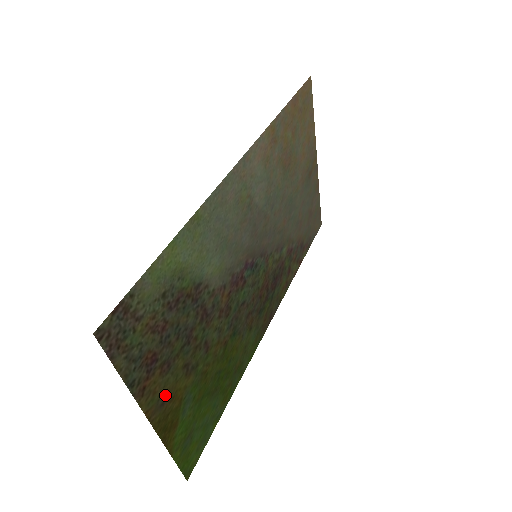
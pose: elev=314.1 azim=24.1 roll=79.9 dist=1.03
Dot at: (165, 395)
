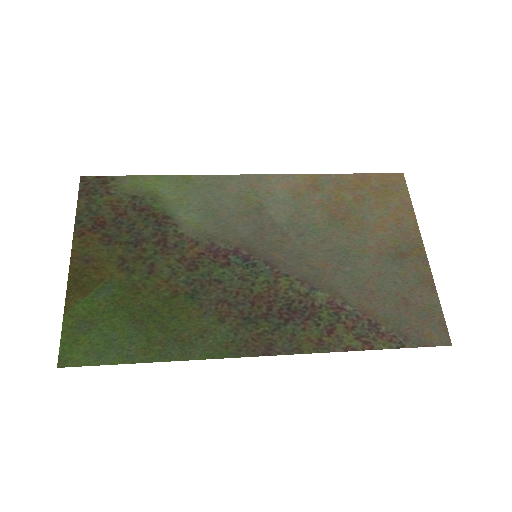
Dot at: (93, 258)
